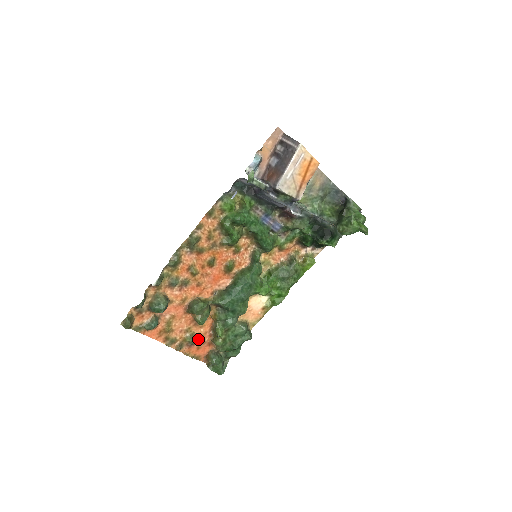
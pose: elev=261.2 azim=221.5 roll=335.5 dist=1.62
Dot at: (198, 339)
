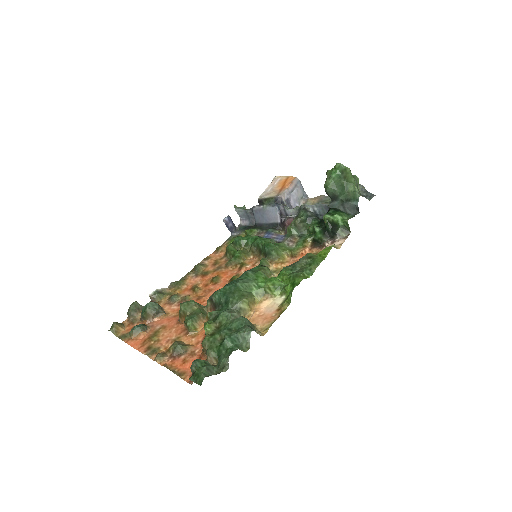
Dot at: (184, 346)
